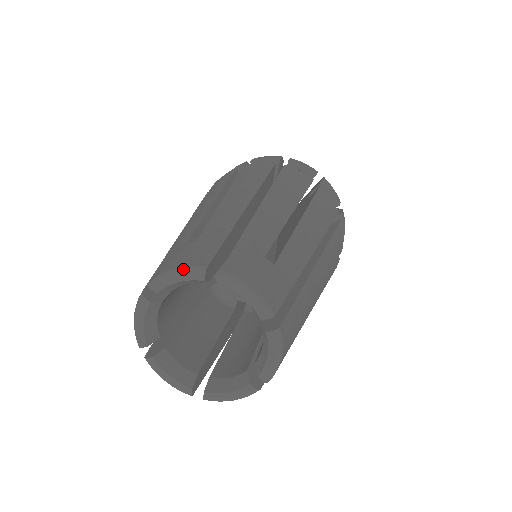
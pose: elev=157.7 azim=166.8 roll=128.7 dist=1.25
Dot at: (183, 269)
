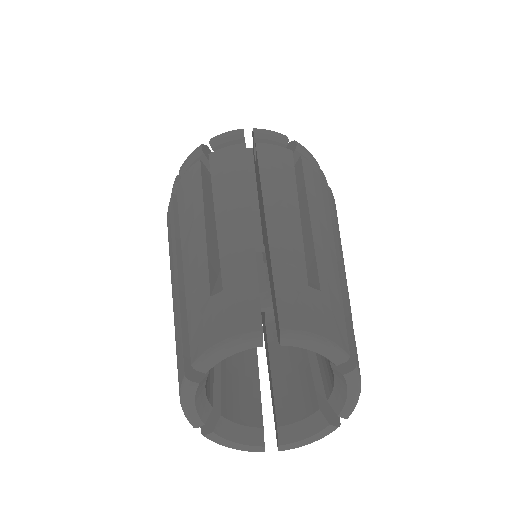
Dot at: (331, 345)
